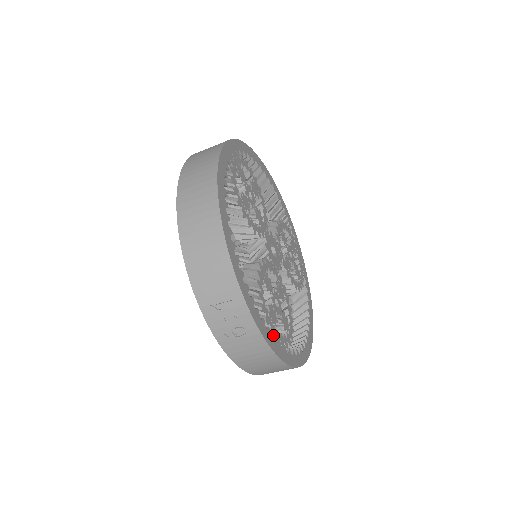
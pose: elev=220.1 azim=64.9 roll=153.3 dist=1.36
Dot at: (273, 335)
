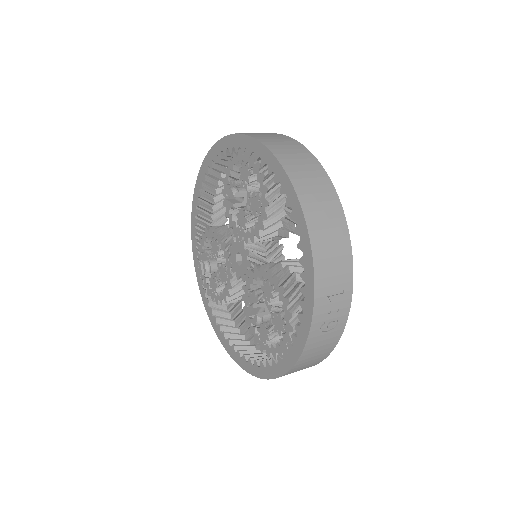
Dot at: occluded
